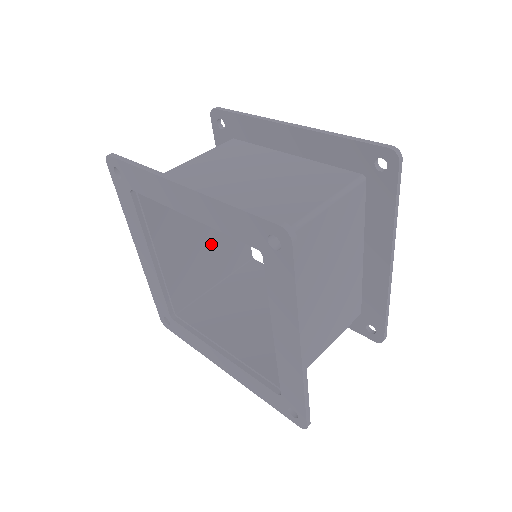
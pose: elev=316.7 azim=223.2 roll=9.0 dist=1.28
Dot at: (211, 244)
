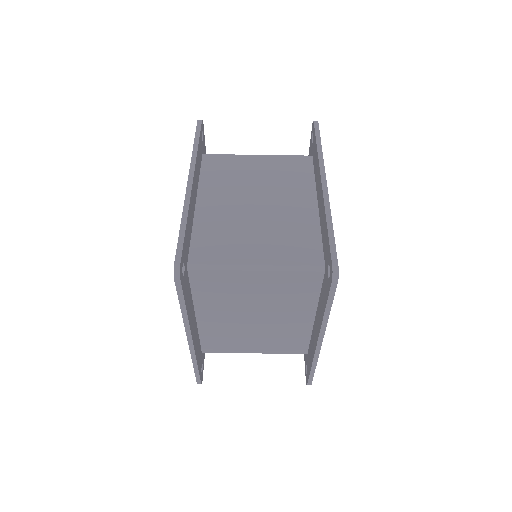
Dot at: occluded
